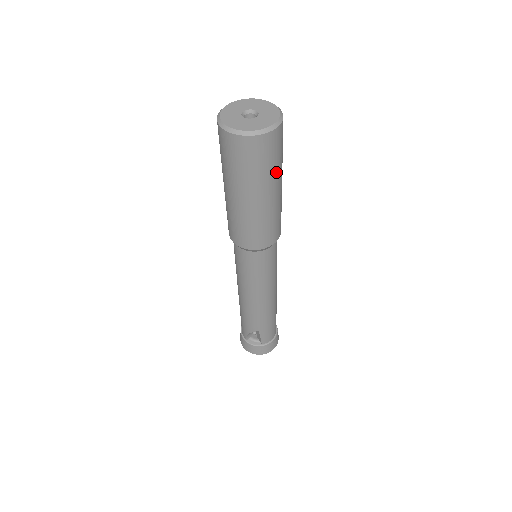
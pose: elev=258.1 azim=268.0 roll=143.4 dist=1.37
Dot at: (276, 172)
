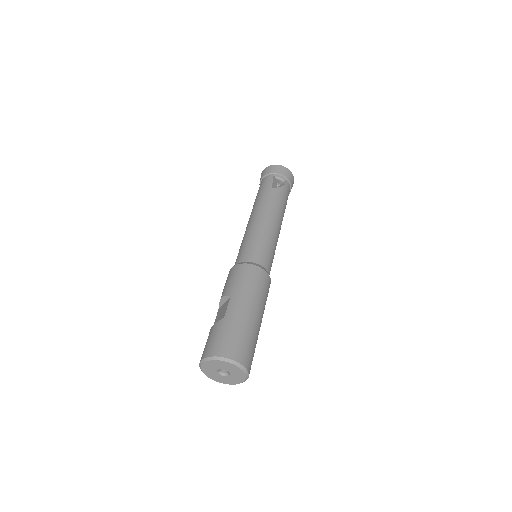
Dot at: (255, 335)
